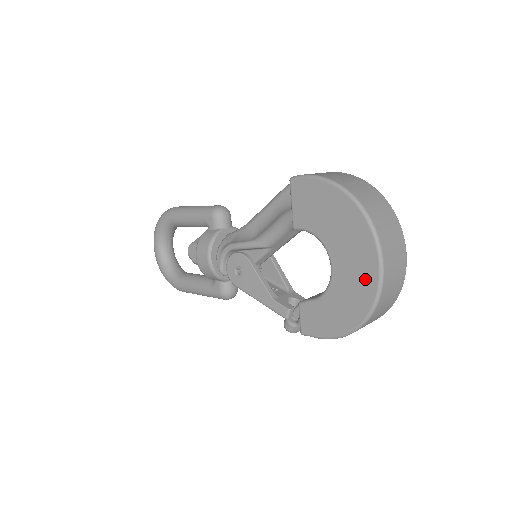
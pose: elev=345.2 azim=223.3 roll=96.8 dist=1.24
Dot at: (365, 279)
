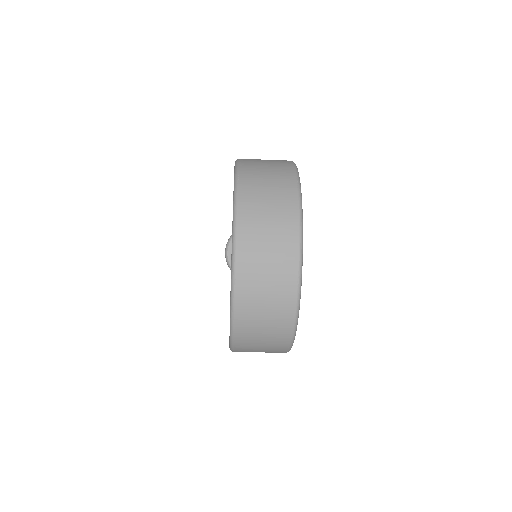
Dot at: occluded
